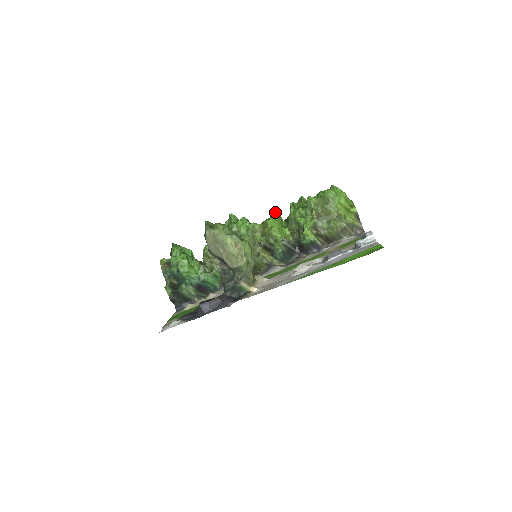
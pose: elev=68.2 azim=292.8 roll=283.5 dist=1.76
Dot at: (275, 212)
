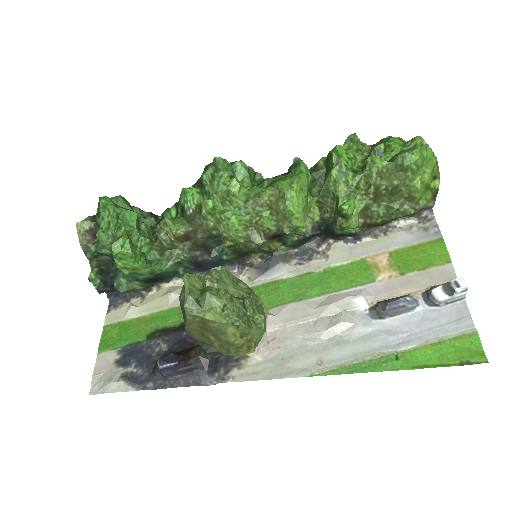
Dot at: (302, 168)
